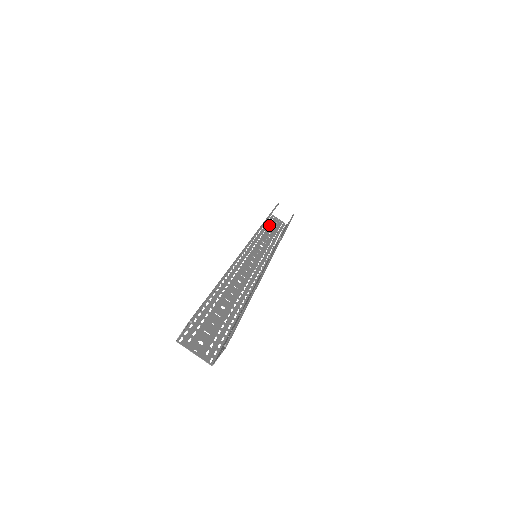
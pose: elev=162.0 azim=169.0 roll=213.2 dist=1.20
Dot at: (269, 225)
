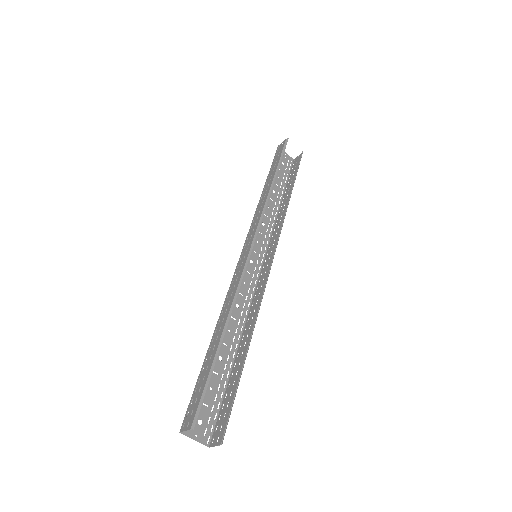
Dot at: occluded
